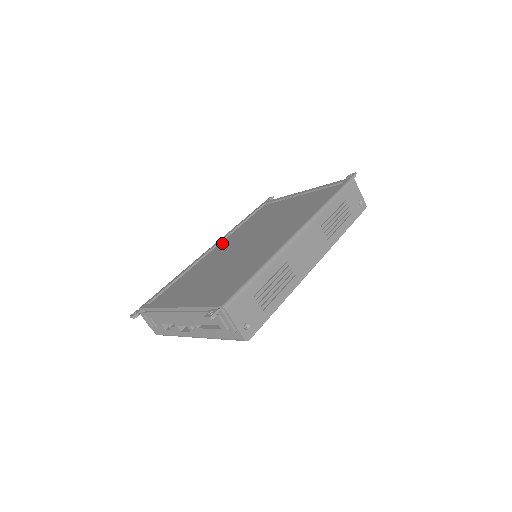
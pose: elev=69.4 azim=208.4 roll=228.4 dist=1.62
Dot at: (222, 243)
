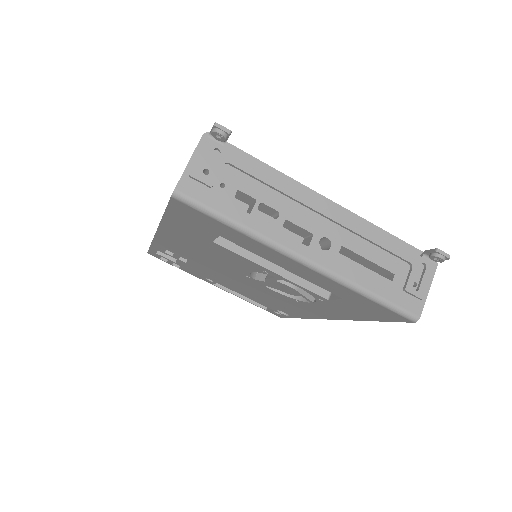
Dot at: occluded
